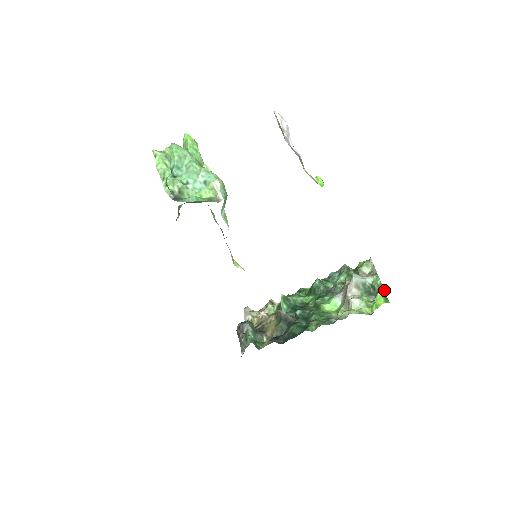
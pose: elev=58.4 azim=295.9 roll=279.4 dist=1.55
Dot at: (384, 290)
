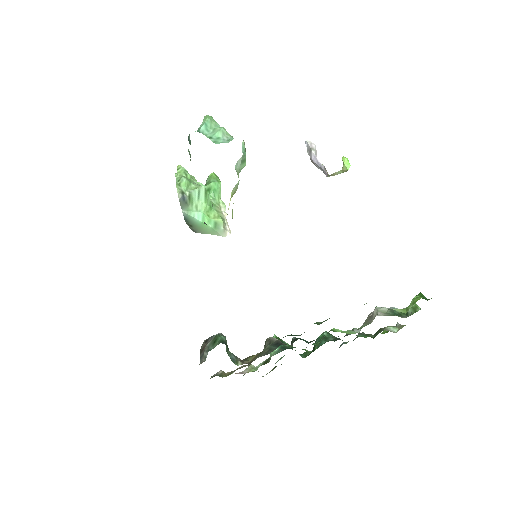
Dot at: (422, 294)
